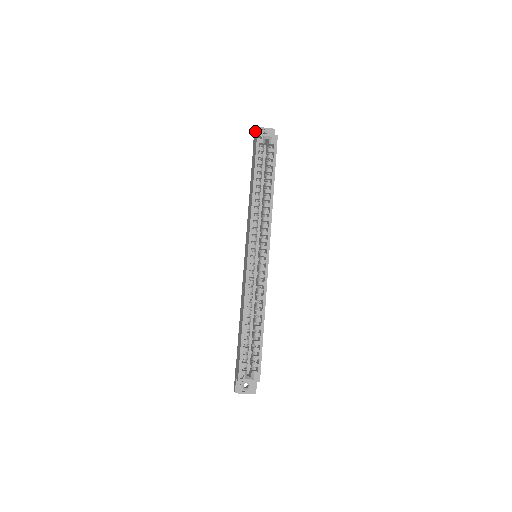
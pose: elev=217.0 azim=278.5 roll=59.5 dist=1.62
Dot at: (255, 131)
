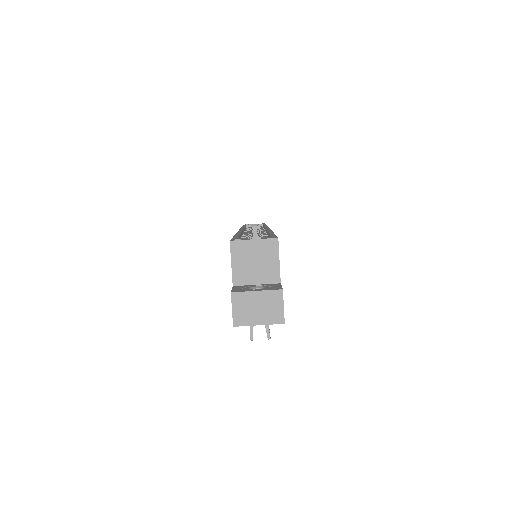
Dot at: occluded
